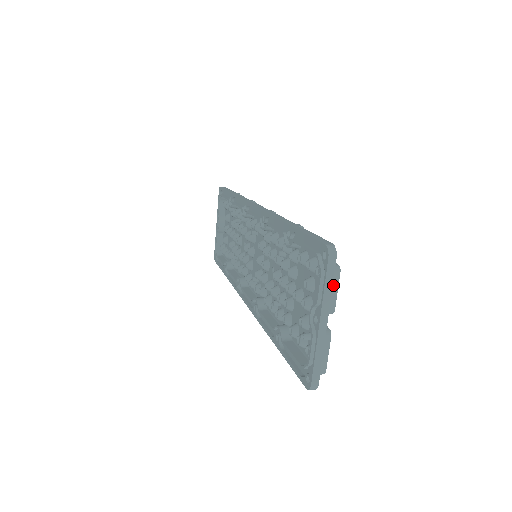
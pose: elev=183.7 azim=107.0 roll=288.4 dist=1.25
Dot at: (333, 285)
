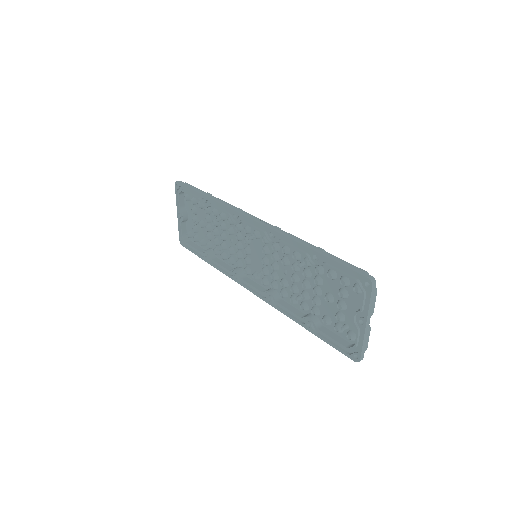
Dot at: (374, 301)
